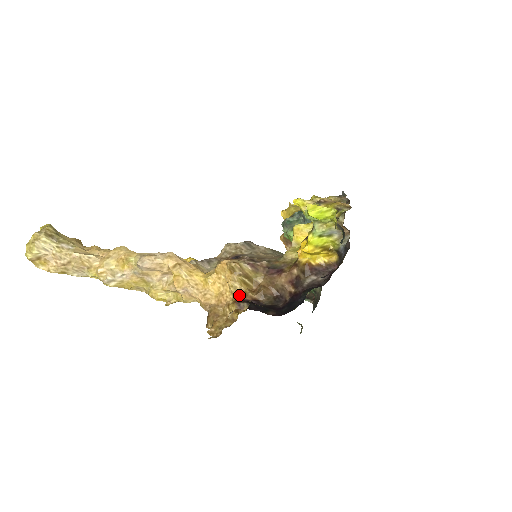
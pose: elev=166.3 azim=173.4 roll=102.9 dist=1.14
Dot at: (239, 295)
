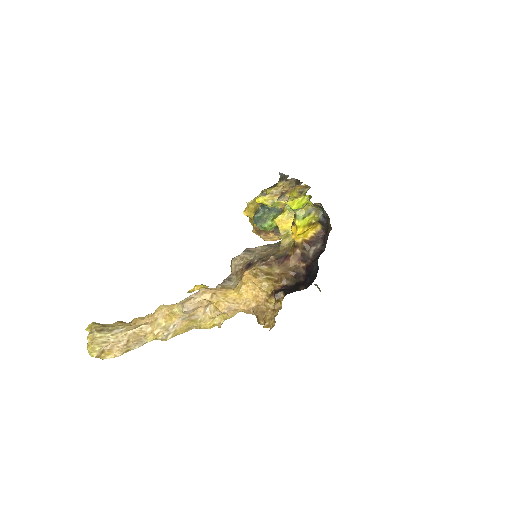
Dot at: (270, 290)
